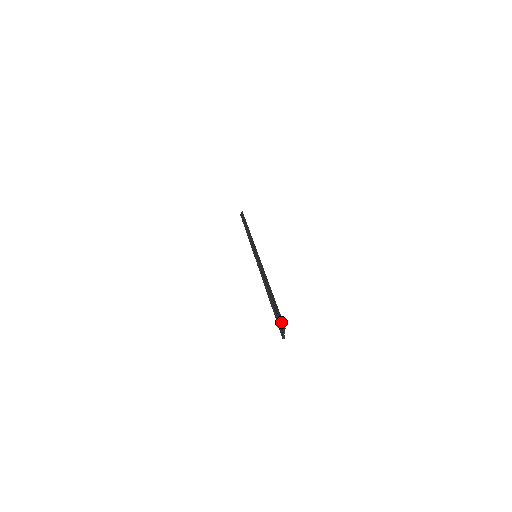
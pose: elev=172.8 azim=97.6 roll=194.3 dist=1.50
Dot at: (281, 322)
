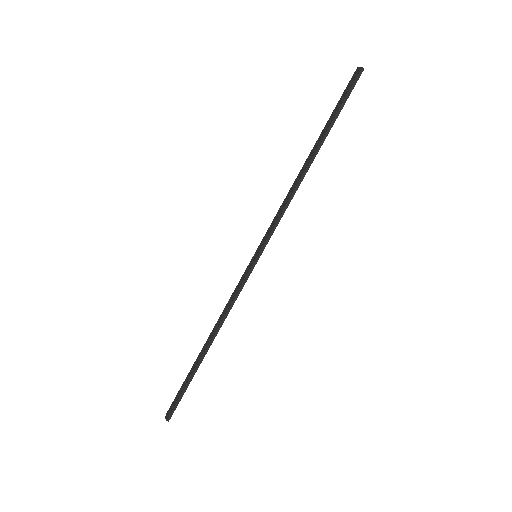
Dot at: (350, 80)
